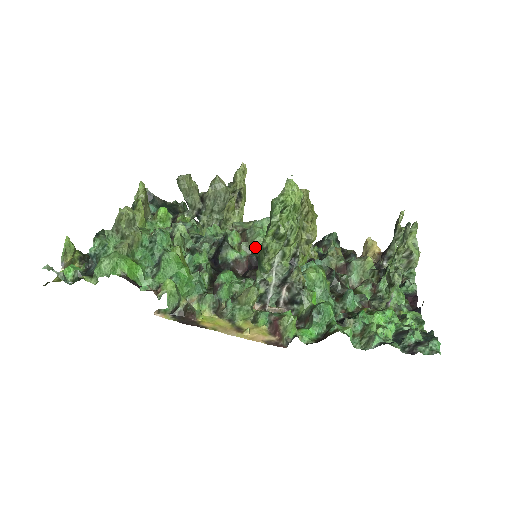
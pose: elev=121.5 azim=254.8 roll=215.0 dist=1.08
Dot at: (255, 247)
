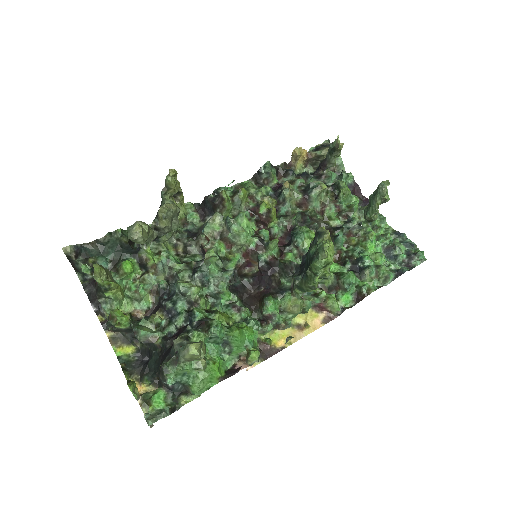
Dot at: (250, 249)
